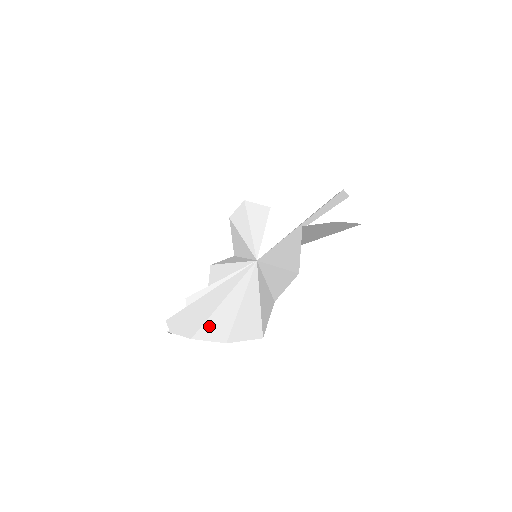
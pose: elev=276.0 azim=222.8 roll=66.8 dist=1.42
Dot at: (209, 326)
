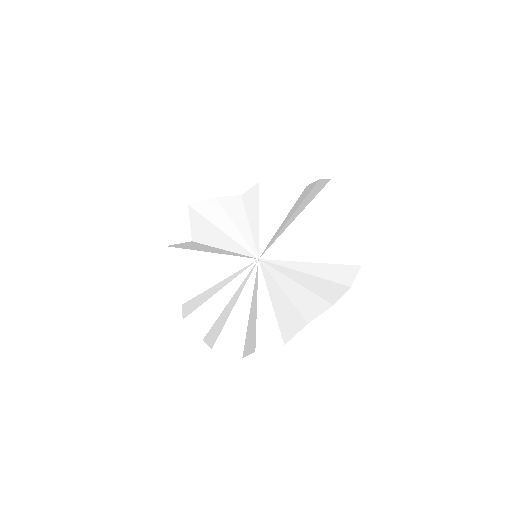
Dot at: (325, 293)
